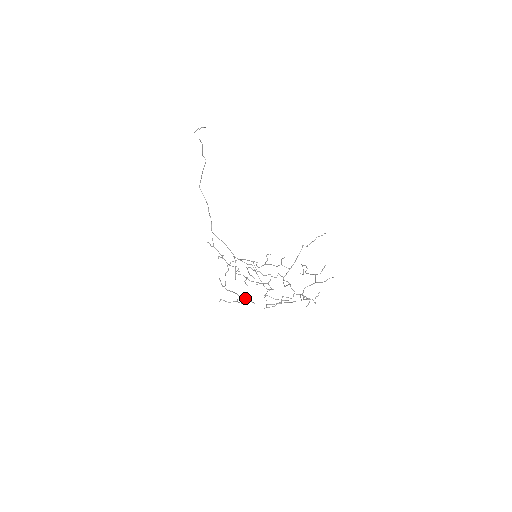
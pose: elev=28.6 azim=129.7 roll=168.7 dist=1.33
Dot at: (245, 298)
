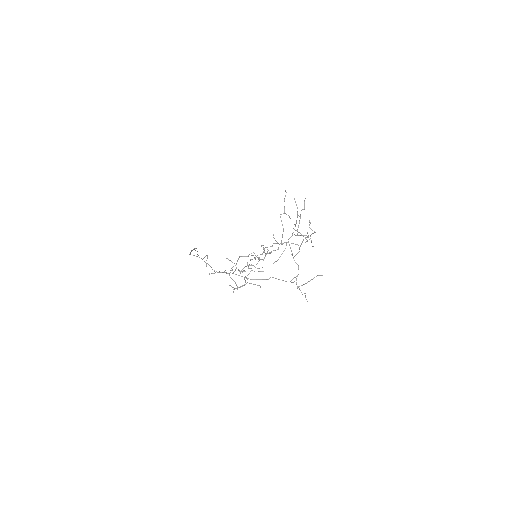
Dot at: (250, 271)
